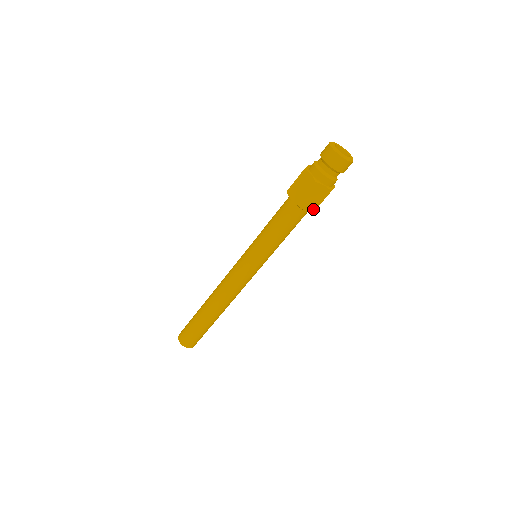
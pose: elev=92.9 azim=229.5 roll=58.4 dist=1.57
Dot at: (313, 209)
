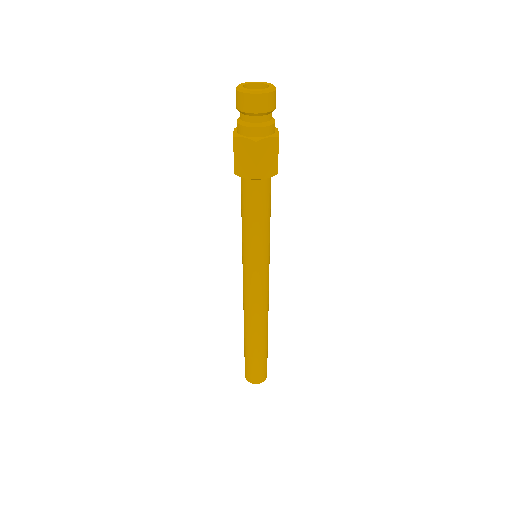
Dot at: (275, 169)
